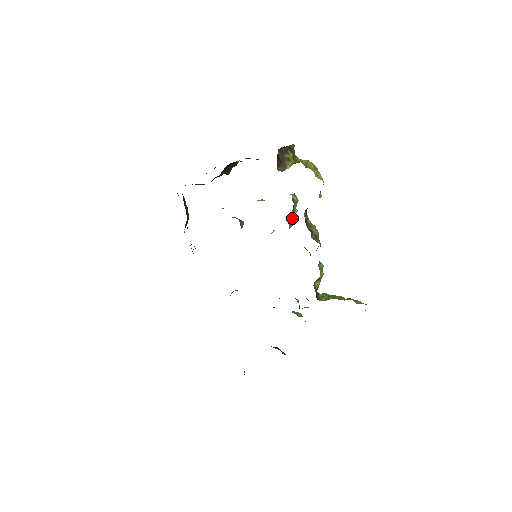
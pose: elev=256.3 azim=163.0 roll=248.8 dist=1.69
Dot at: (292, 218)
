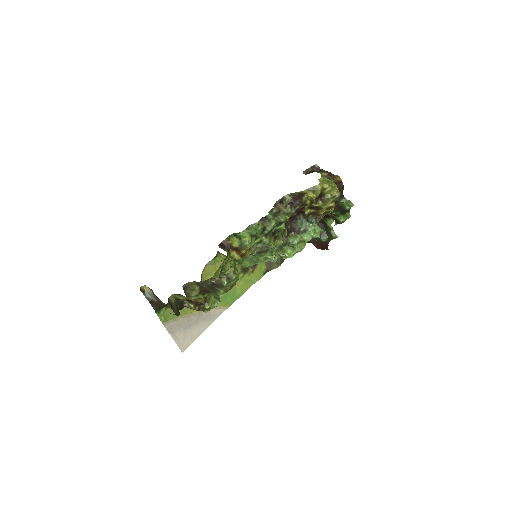
Dot at: (299, 237)
